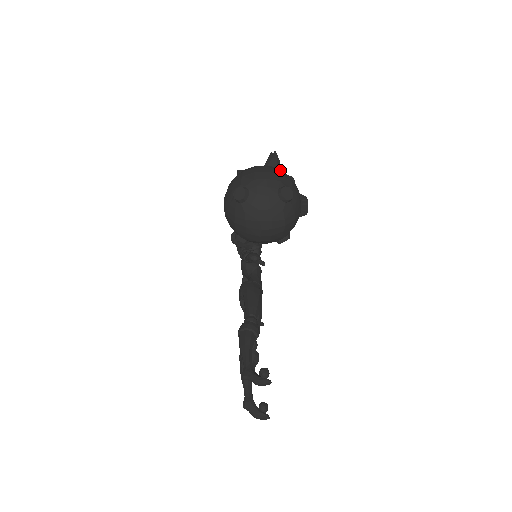
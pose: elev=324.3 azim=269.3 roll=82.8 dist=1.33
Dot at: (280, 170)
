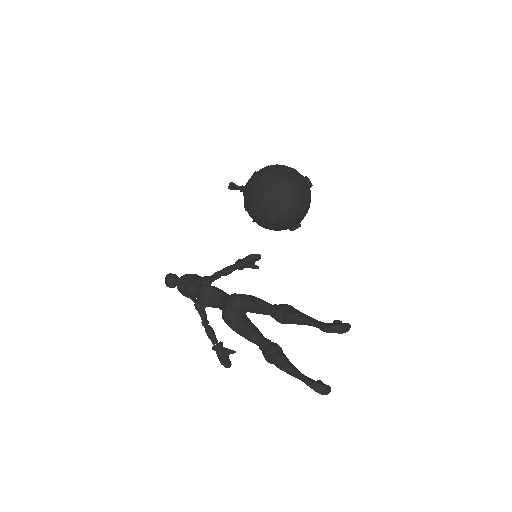
Dot at: occluded
